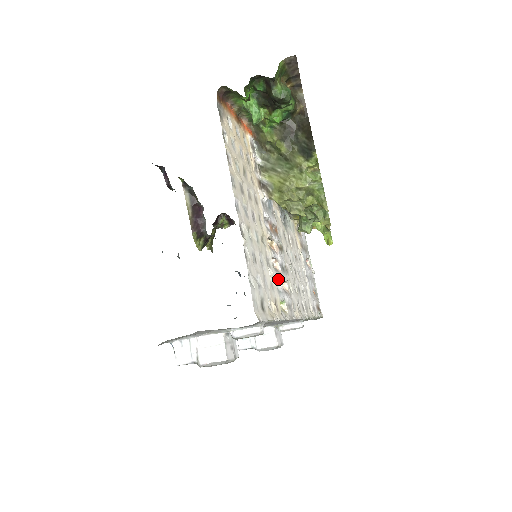
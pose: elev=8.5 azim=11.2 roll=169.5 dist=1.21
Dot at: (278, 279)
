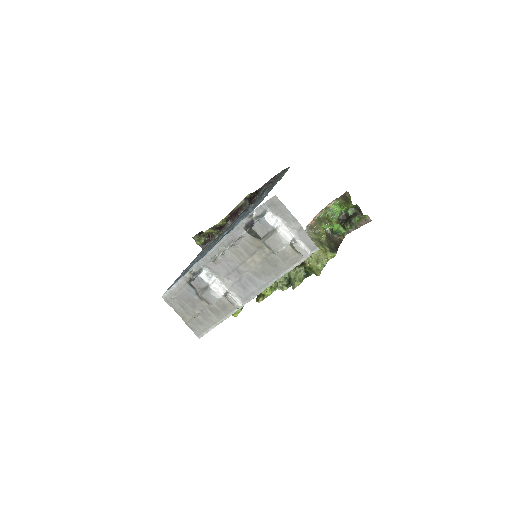
Dot at: occluded
